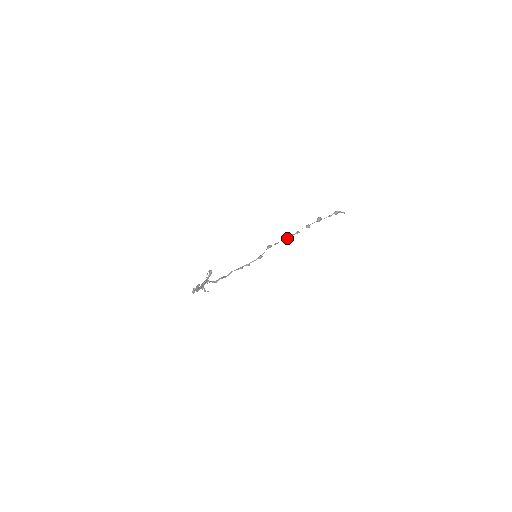
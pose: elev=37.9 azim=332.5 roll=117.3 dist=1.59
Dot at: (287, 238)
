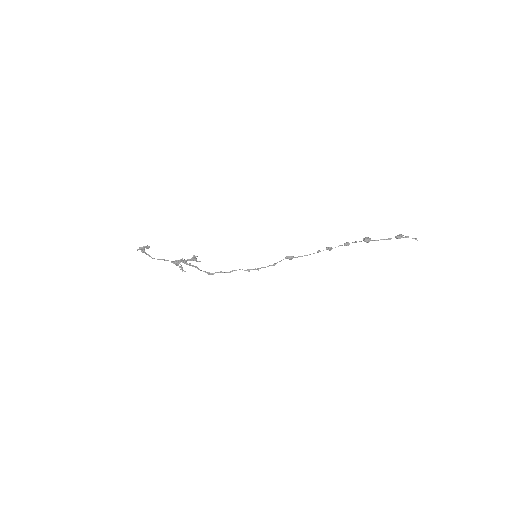
Dot at: occluded
